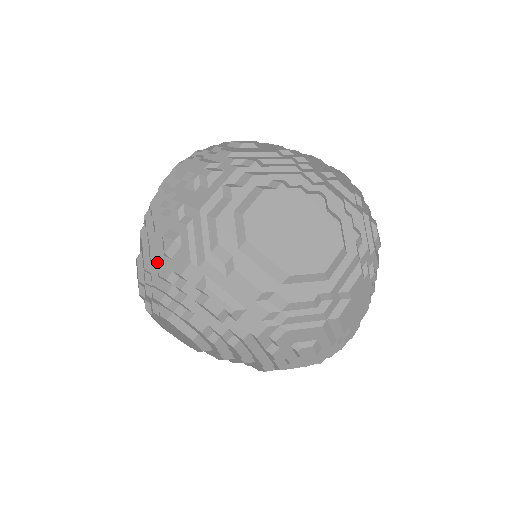
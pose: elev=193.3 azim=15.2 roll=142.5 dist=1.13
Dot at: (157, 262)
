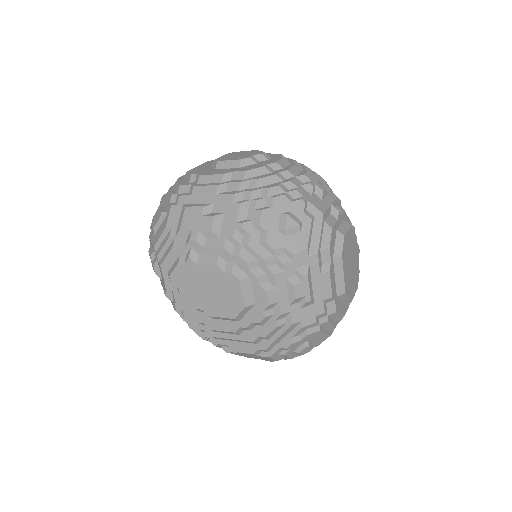
Dot at: (267, 230)
